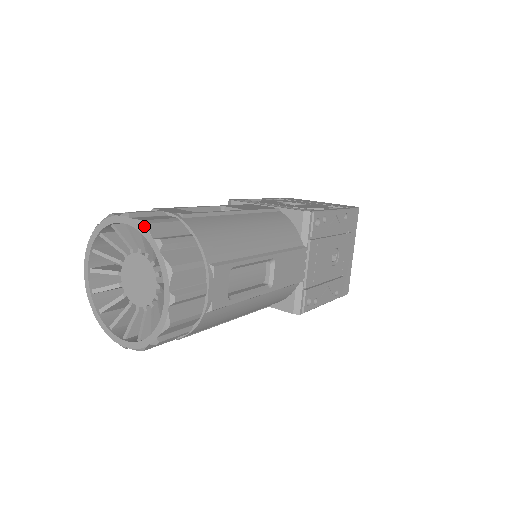
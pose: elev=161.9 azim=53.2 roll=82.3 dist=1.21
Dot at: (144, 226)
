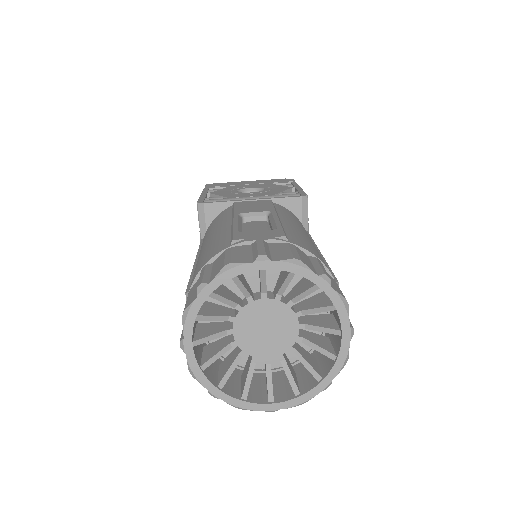
Dot at: (301, 265)
